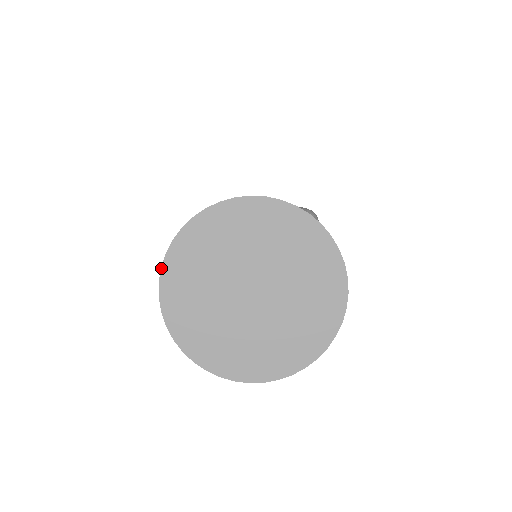
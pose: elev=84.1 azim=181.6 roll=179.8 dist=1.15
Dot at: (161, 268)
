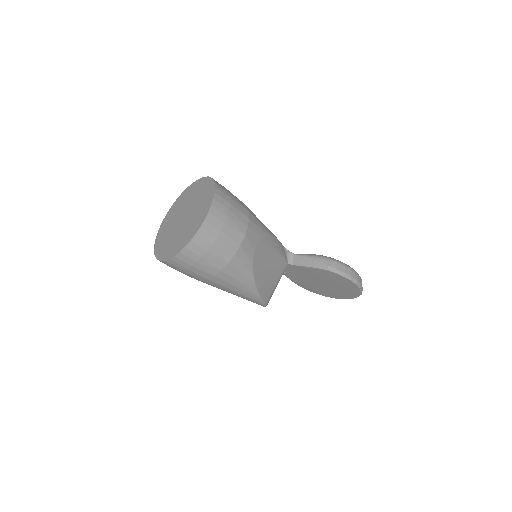
Dot at: (167, 213)
